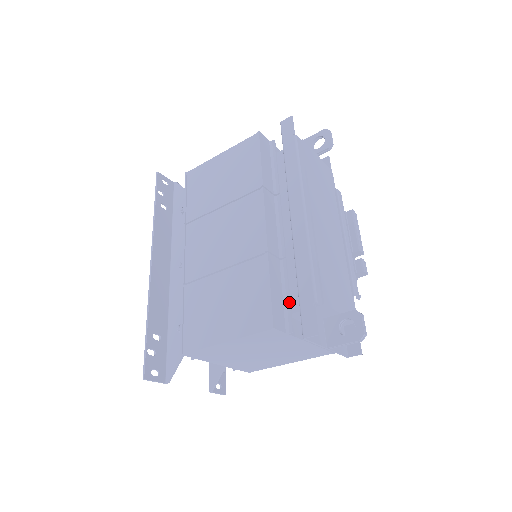
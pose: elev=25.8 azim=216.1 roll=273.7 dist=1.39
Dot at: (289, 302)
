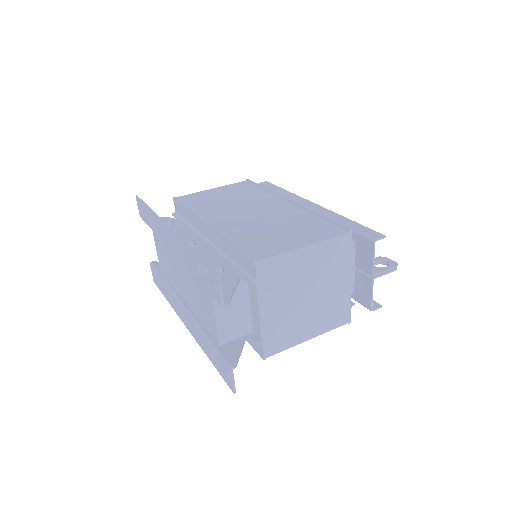
Dot at: occluded
